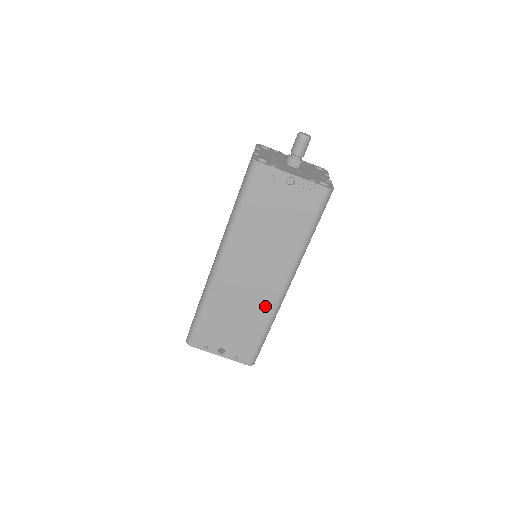
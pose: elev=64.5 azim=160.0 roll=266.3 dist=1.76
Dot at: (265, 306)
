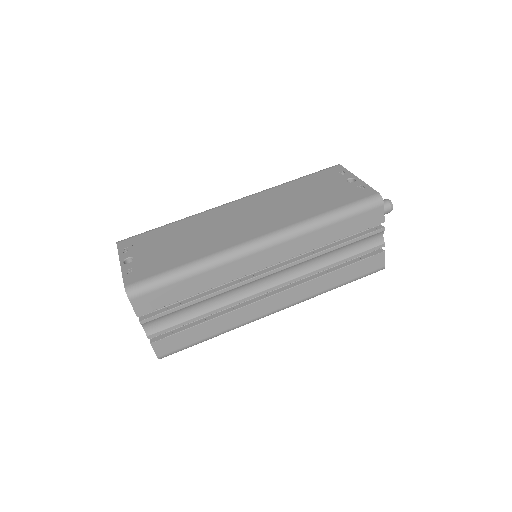
Dot at: (220, 245)
